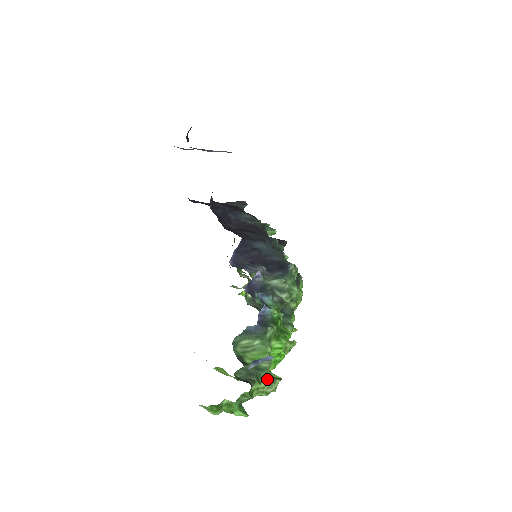
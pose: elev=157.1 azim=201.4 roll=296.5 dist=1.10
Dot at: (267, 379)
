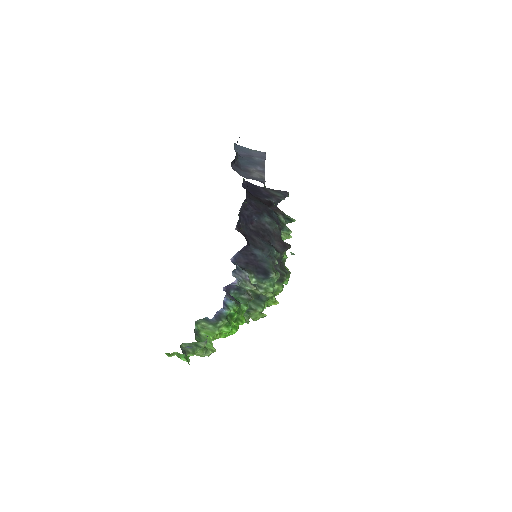
Dot at: (201, 352)
